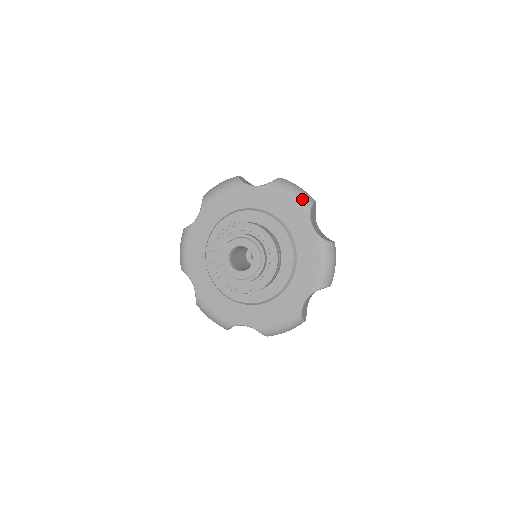
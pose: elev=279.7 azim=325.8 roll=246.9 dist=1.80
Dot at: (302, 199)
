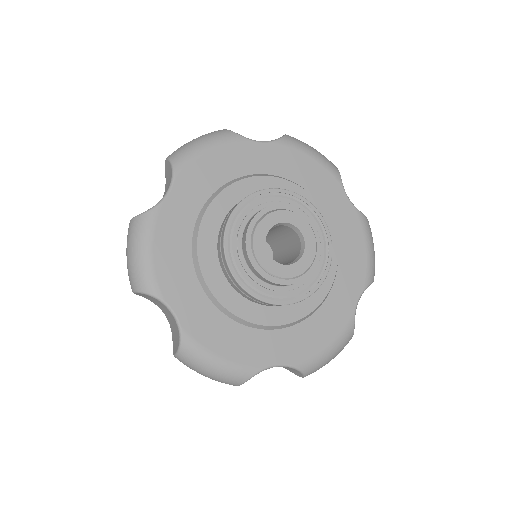
Dot at: (328, 161)
